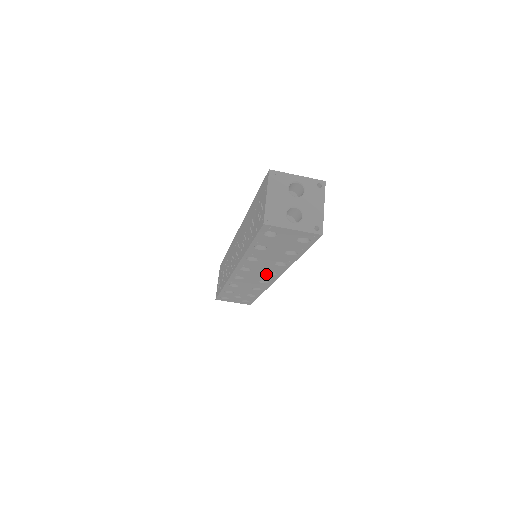
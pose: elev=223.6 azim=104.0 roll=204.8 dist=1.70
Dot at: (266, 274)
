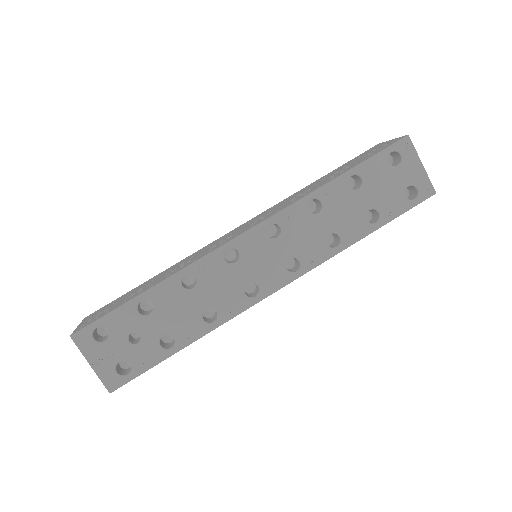
Dot at: (283, 264)
